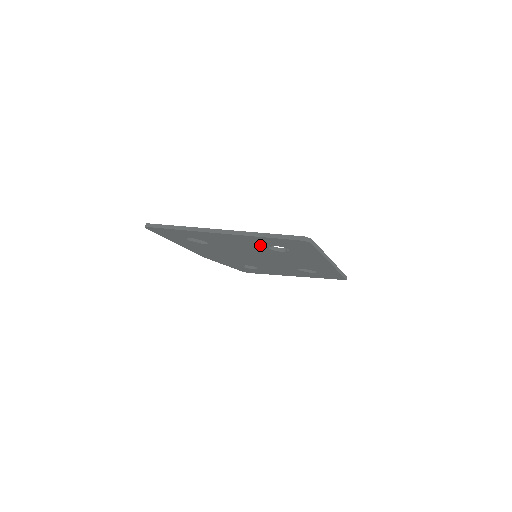
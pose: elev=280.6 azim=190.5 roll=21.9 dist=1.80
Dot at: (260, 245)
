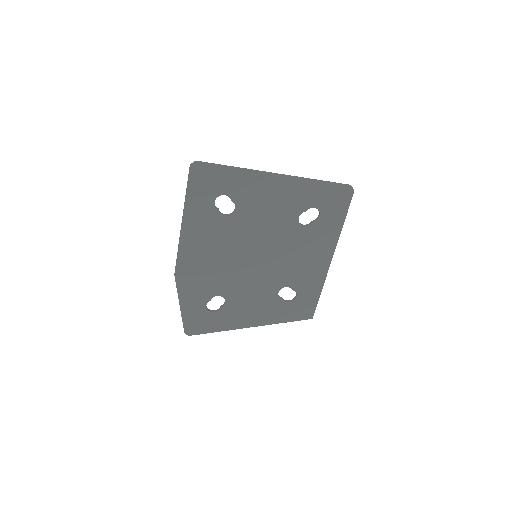
Dot at: (296, 208)
